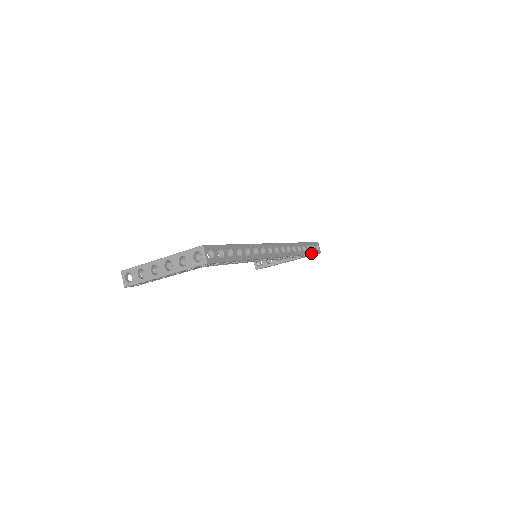
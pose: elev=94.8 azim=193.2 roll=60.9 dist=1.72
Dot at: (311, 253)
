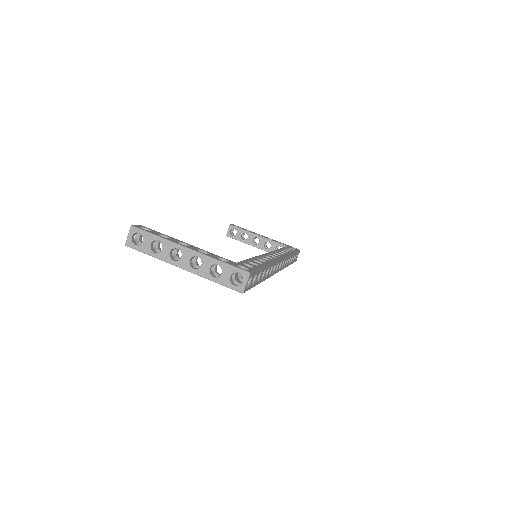
Dot at: (292, 263)
